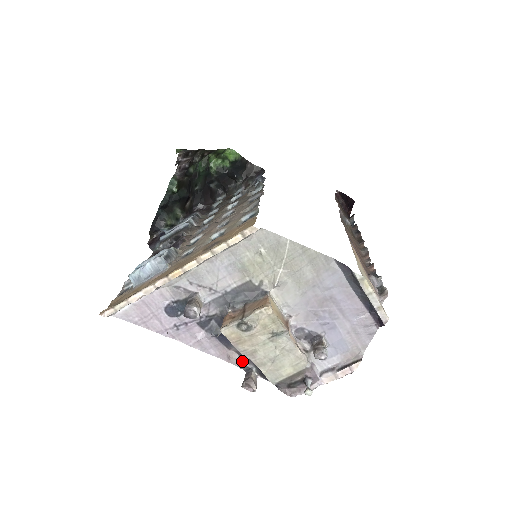
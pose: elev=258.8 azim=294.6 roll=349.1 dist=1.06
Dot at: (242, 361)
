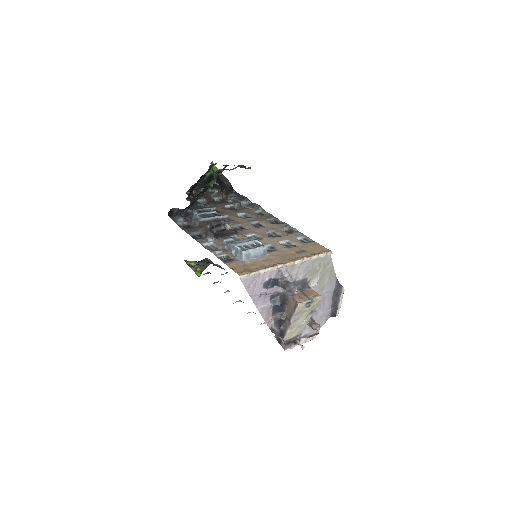
Dot at: (272, 324)
